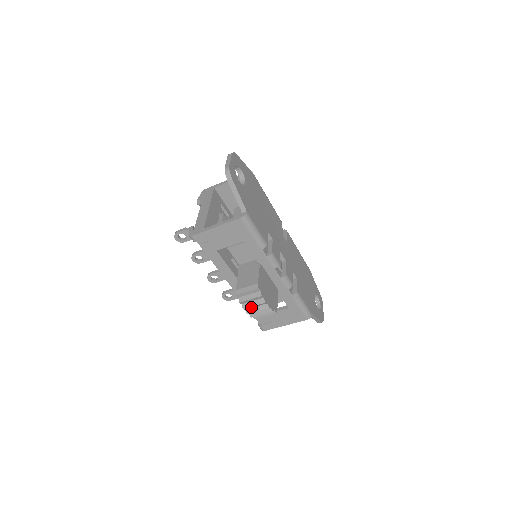
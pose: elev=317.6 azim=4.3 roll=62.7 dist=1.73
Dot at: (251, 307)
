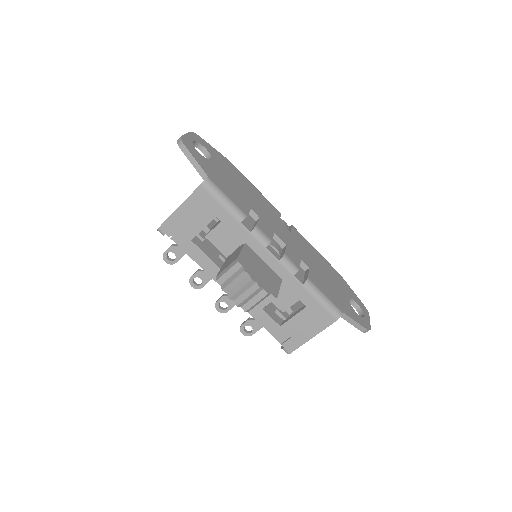
Dot at: (238, 294)
